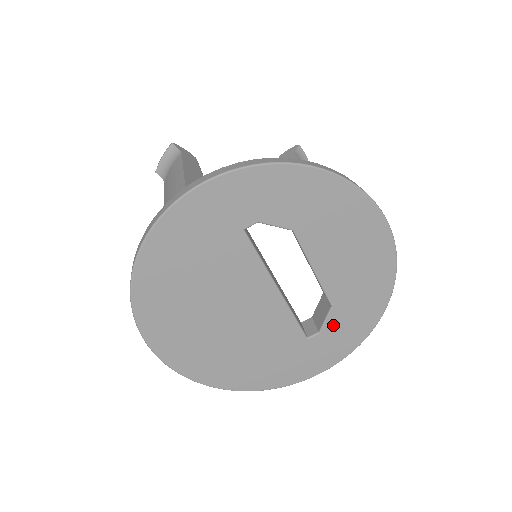
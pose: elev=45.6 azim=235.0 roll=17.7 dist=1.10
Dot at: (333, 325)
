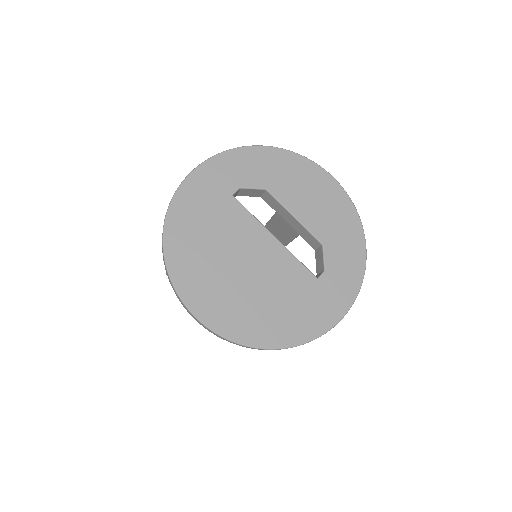
Dot at: (332, 261)
